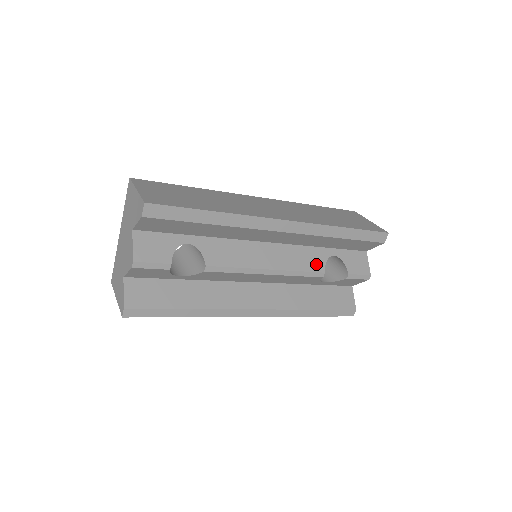
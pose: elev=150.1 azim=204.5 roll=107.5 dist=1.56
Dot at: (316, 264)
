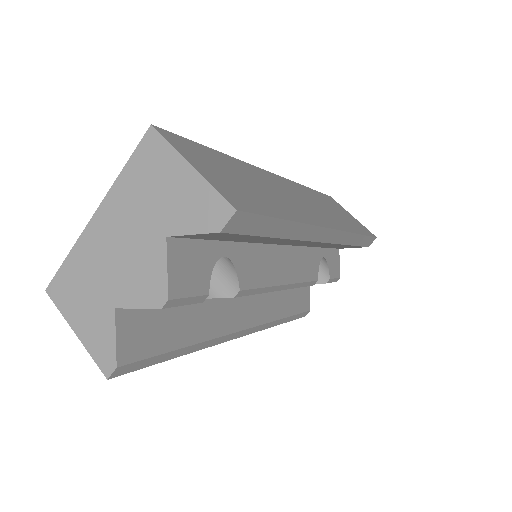
Dot at: (314, 270)
